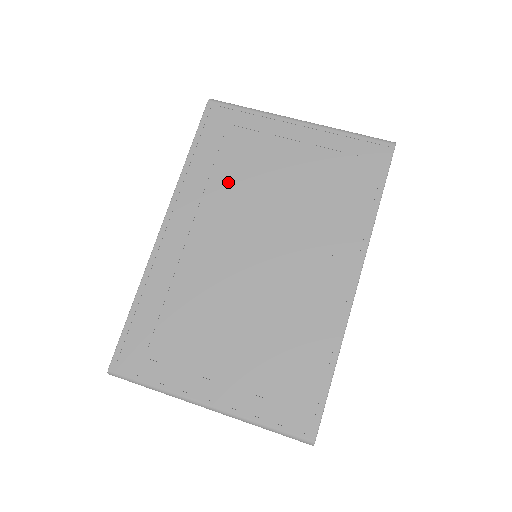
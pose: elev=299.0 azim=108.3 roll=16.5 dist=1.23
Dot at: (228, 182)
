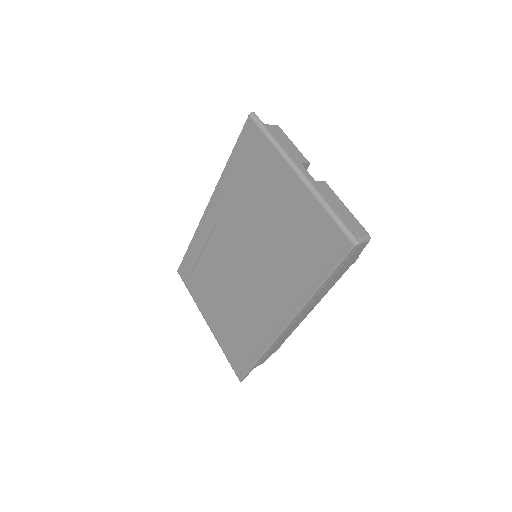
Dot at: (243, 198)
